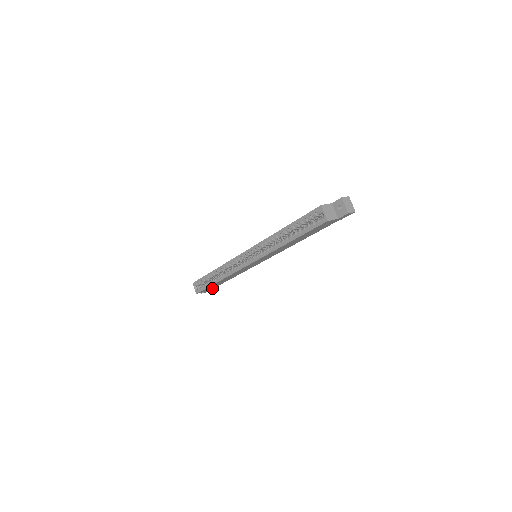
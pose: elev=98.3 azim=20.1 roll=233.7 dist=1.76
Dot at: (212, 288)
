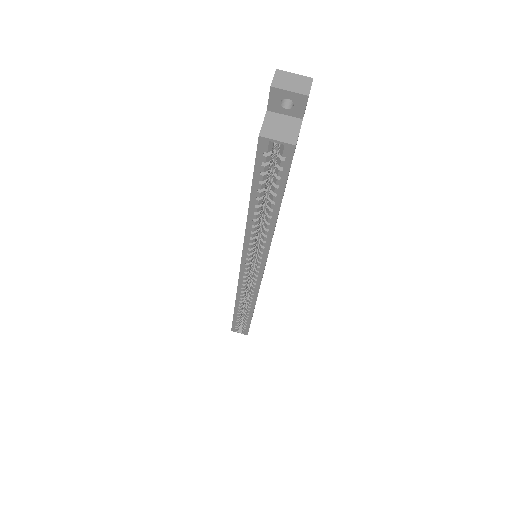
Dot at: occluded
